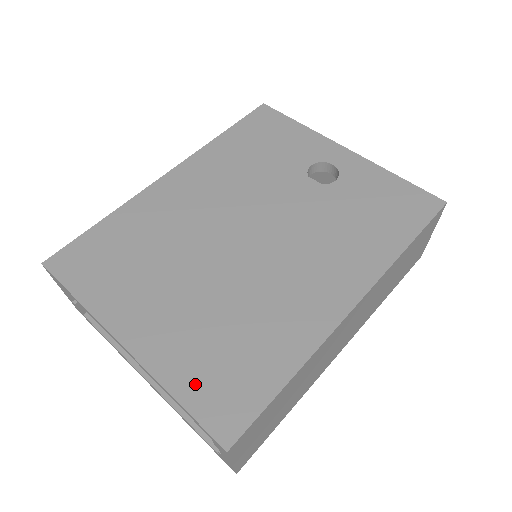
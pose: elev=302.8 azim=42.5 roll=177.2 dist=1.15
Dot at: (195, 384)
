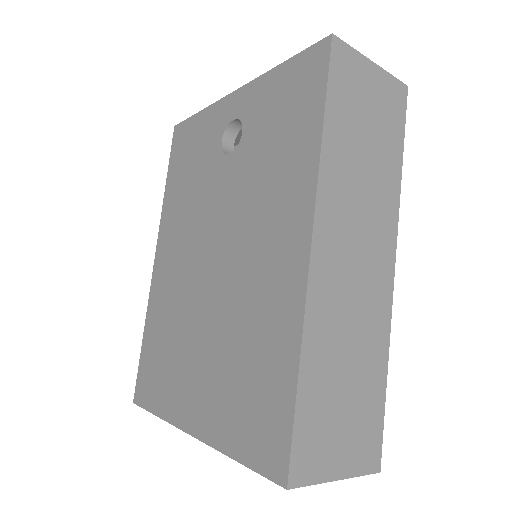
Dot at: (240, 435)
